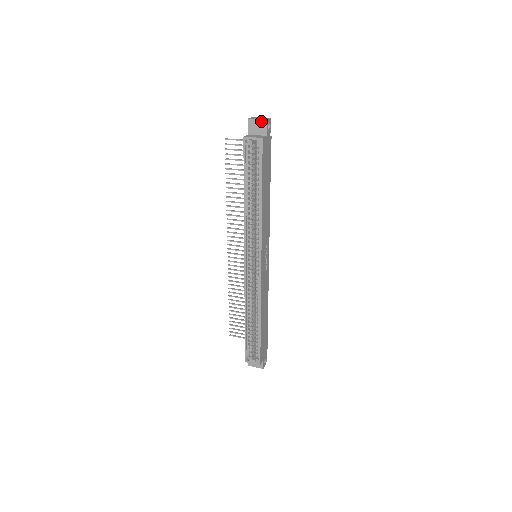
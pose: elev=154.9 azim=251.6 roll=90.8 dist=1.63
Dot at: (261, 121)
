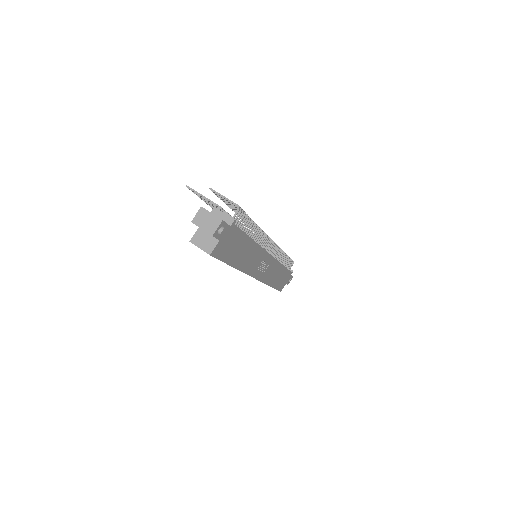
Dot at: (207, 232)
